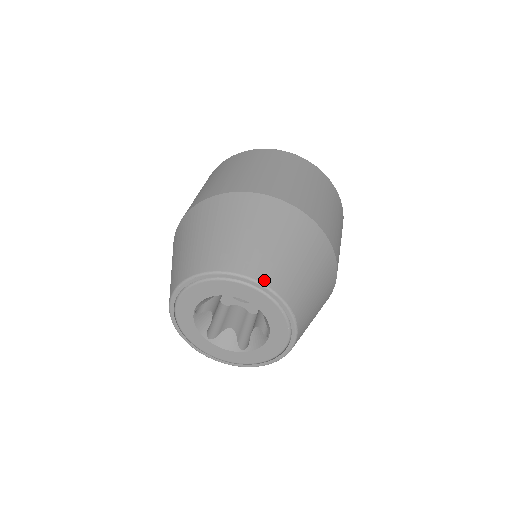
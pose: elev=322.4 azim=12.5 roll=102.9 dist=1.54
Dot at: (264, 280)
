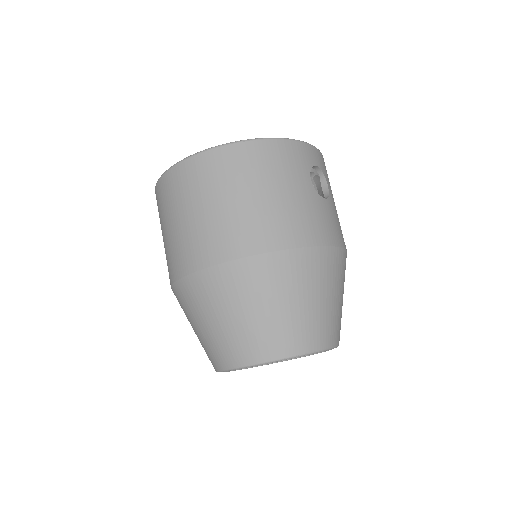
Dot at: (252, 361)
